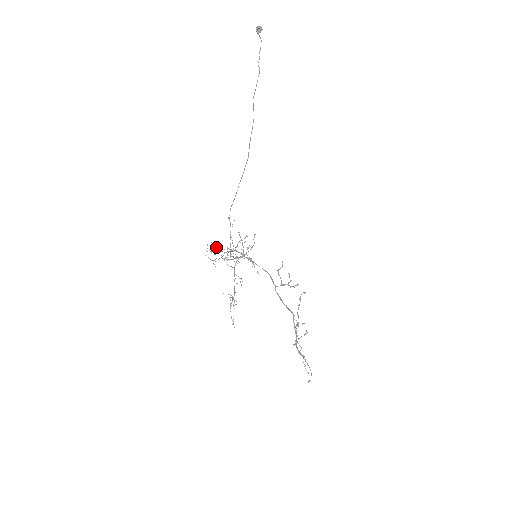
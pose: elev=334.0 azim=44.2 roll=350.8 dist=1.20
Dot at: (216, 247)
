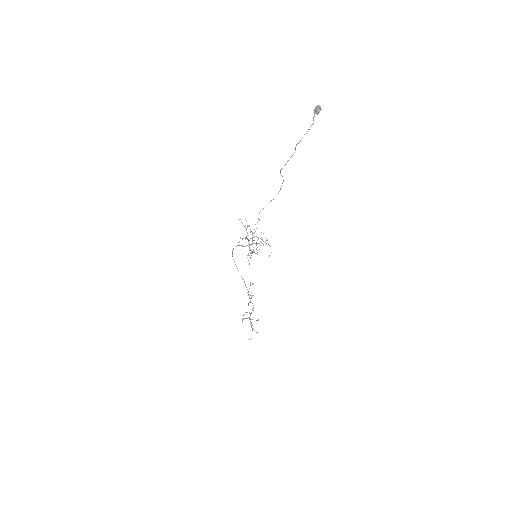
Dot at: occluded
